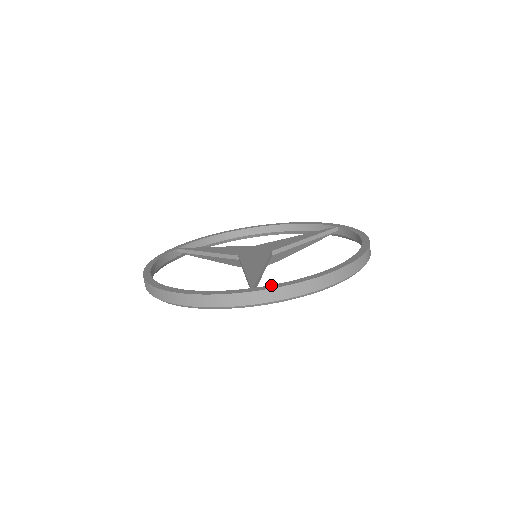
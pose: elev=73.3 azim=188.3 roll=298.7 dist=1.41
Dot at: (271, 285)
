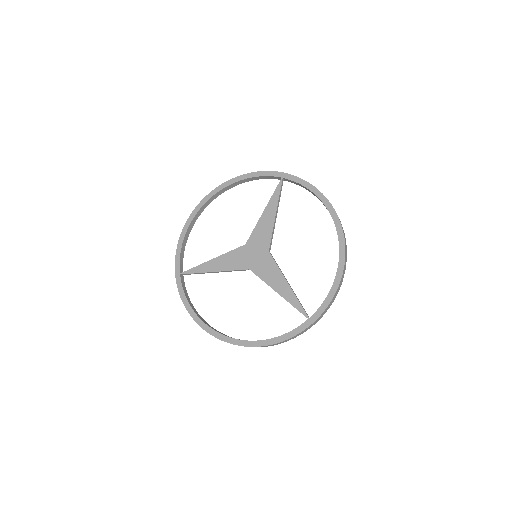
Dot at: (318, 310)
